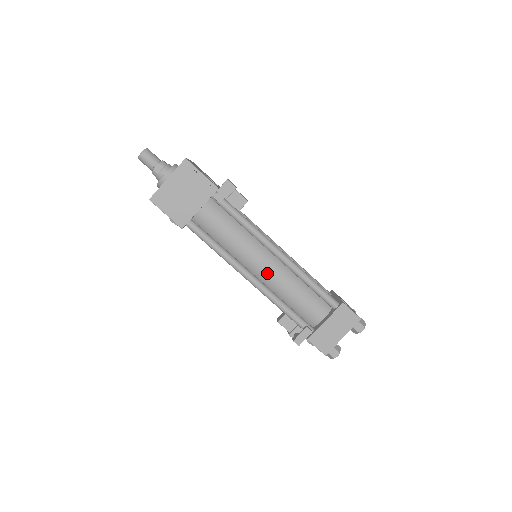
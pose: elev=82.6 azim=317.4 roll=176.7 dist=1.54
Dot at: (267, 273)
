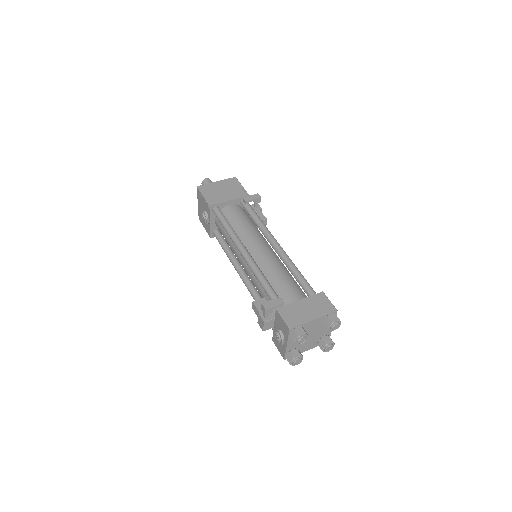
Dot at: (261, 255)
